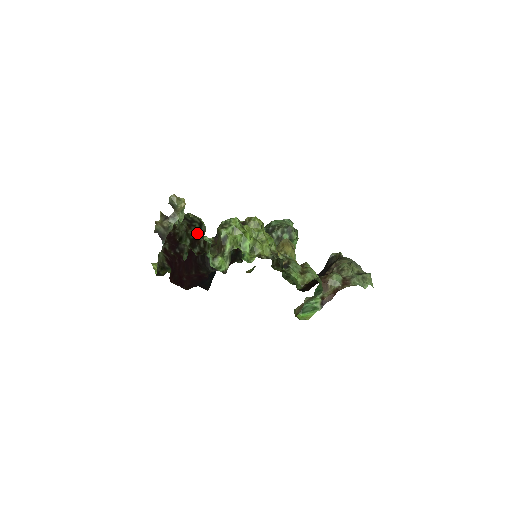
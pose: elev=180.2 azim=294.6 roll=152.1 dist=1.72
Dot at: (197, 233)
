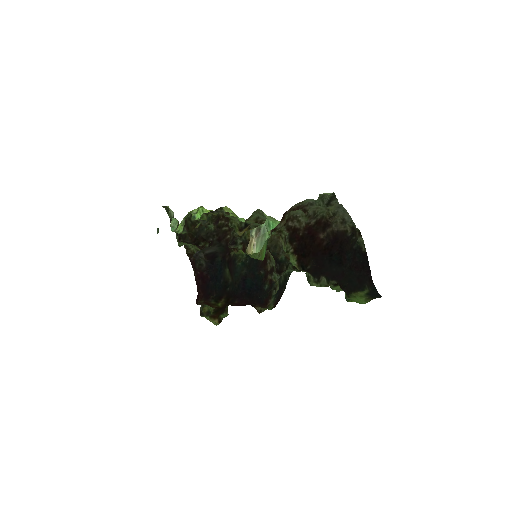
Dot at: occluded
